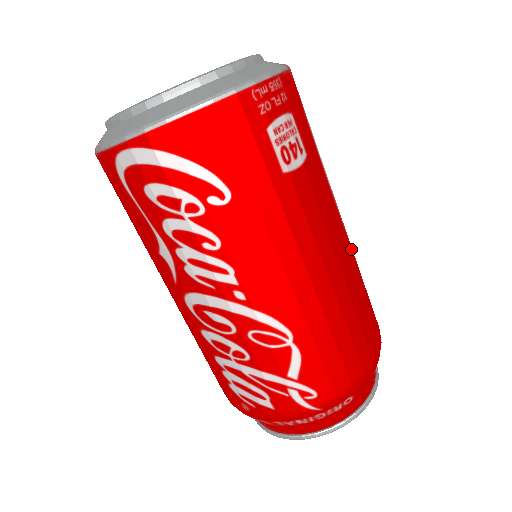
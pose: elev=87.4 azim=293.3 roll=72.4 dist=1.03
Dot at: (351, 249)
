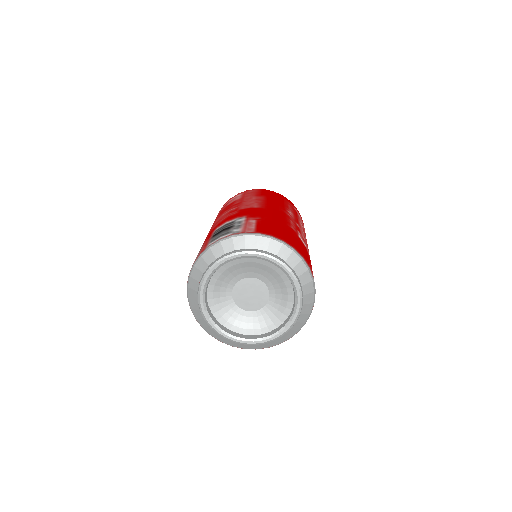
Dot at: occluded
